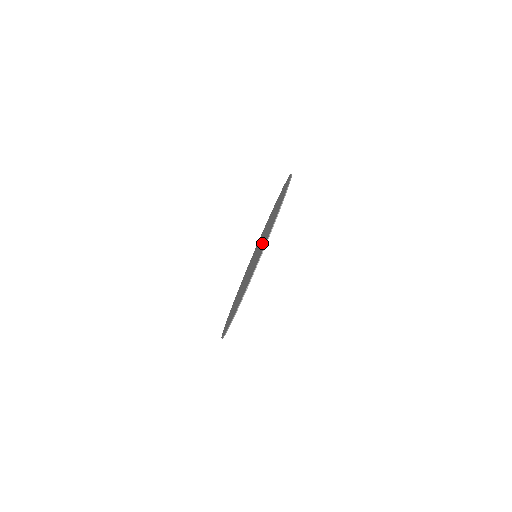
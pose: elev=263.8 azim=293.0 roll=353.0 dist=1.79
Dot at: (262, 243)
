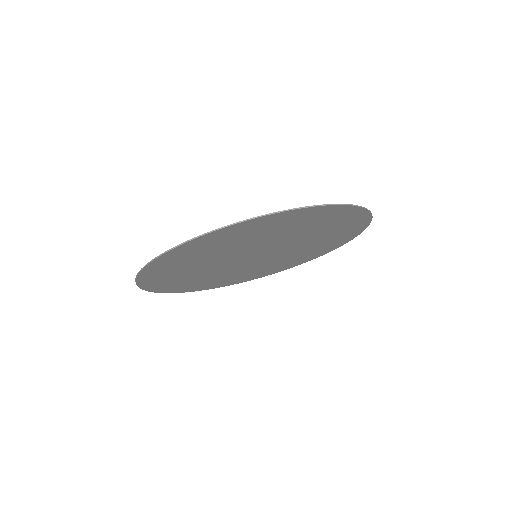
Dot at: (230, 250)
